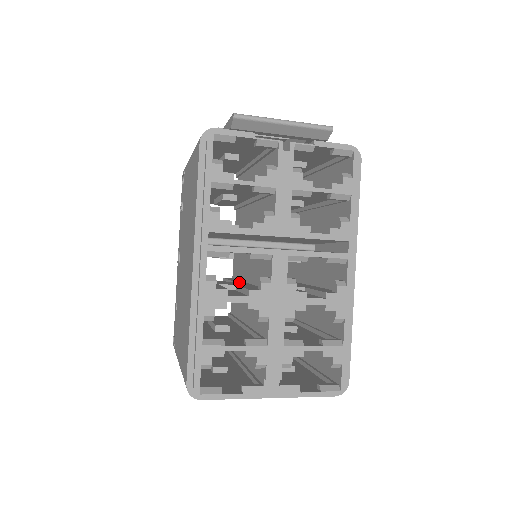
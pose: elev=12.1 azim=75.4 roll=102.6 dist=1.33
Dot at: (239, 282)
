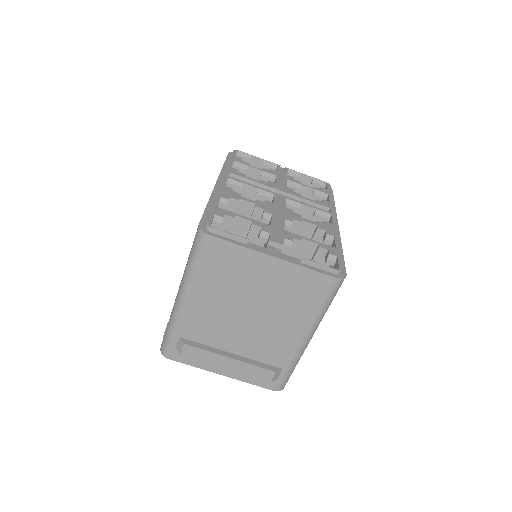
Dot at: occluded
